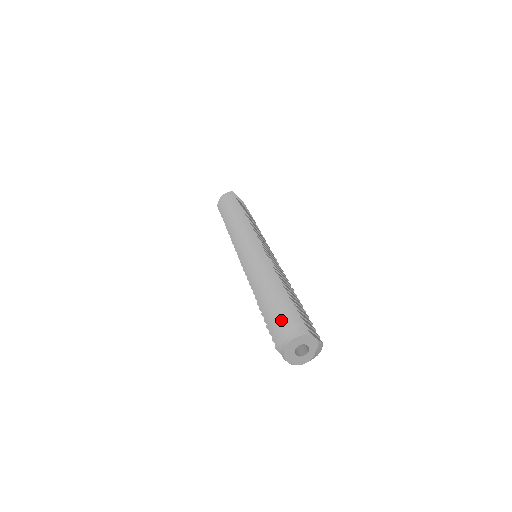
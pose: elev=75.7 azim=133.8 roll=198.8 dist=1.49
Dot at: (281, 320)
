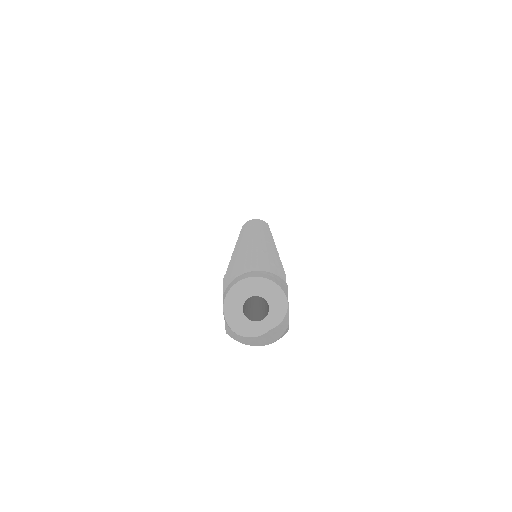
Dot at: occluded
